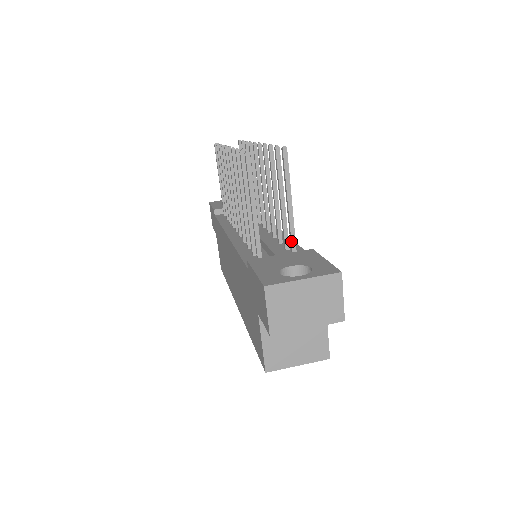
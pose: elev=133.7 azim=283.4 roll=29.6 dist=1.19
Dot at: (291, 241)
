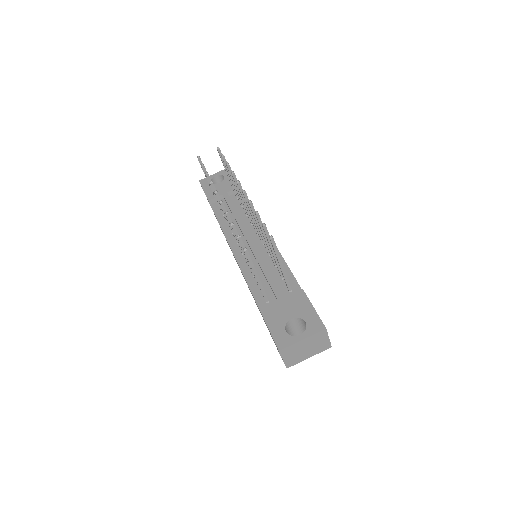
Dot at: (286, 284)
